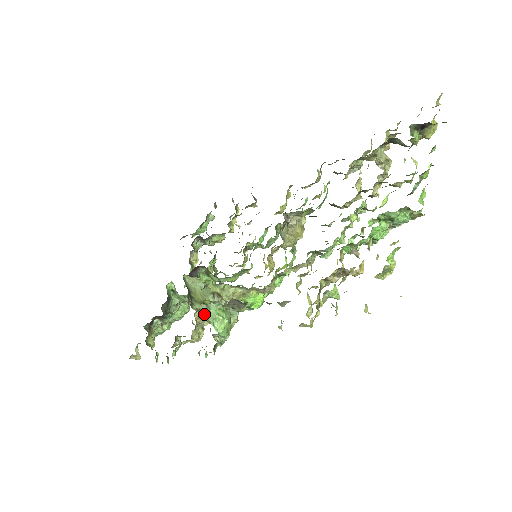
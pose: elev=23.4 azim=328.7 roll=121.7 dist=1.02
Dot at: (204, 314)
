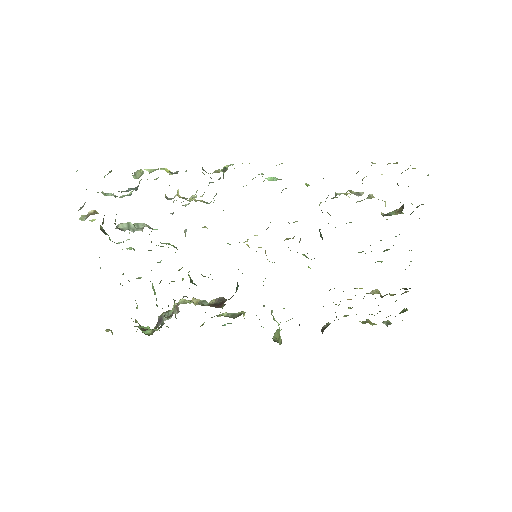
Dot at: (280, 340)
